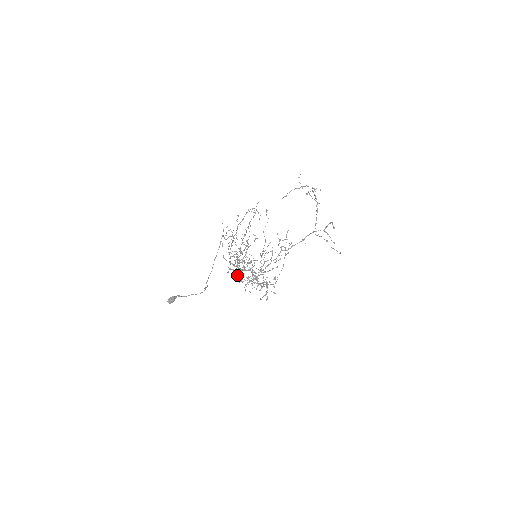
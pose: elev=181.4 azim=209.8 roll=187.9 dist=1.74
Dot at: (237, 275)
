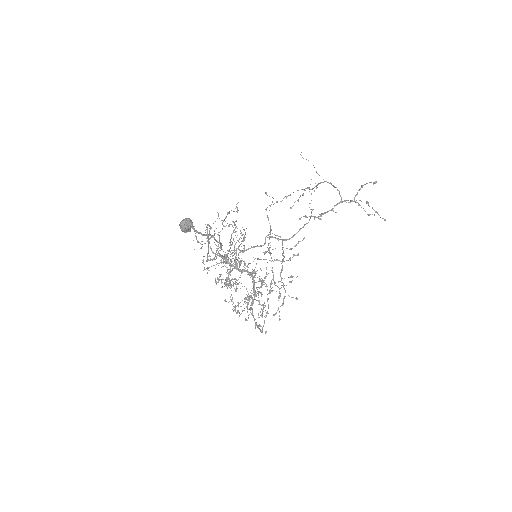
Dot at: occluded
